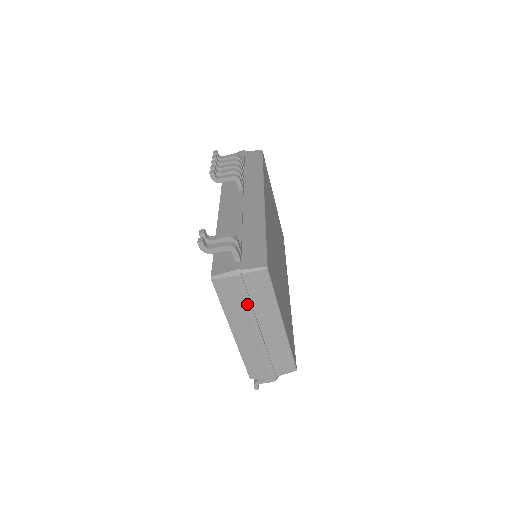
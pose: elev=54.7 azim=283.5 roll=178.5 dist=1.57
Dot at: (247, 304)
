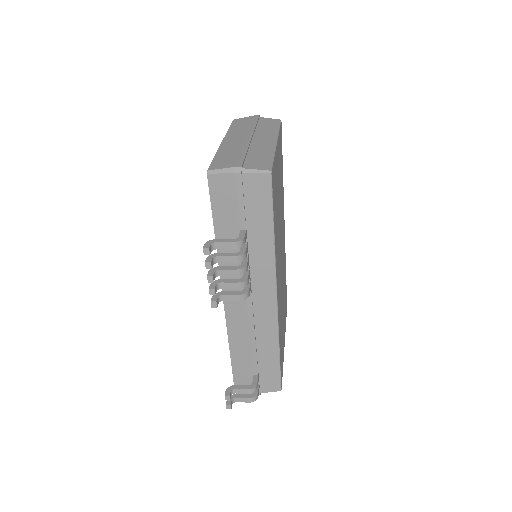
Dot at: occluded
